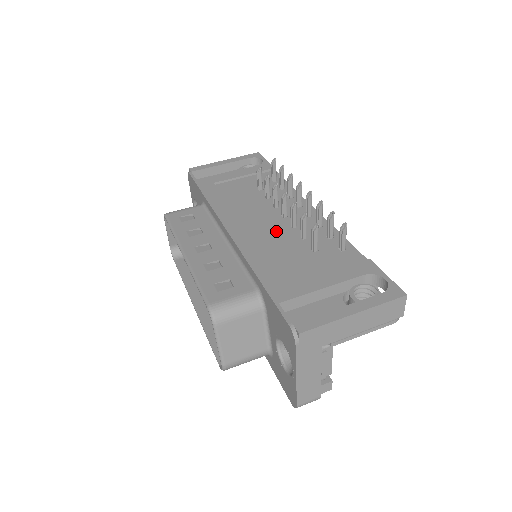
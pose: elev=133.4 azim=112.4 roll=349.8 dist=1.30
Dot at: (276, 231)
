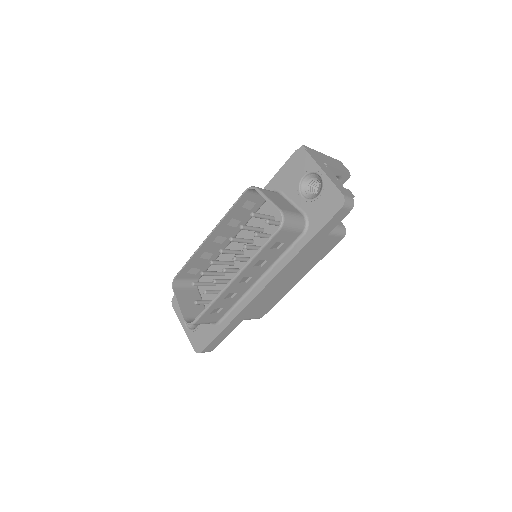
Dot at: occluded
